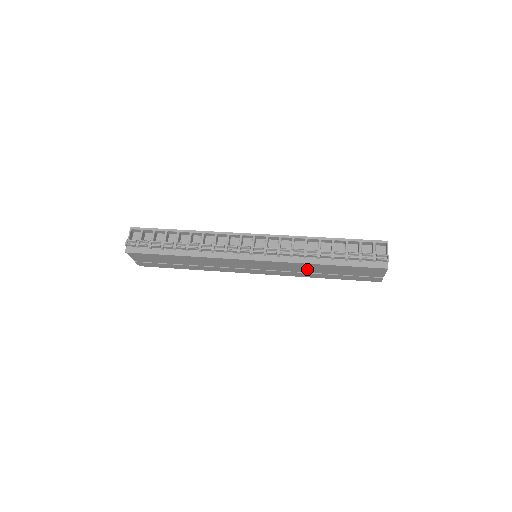
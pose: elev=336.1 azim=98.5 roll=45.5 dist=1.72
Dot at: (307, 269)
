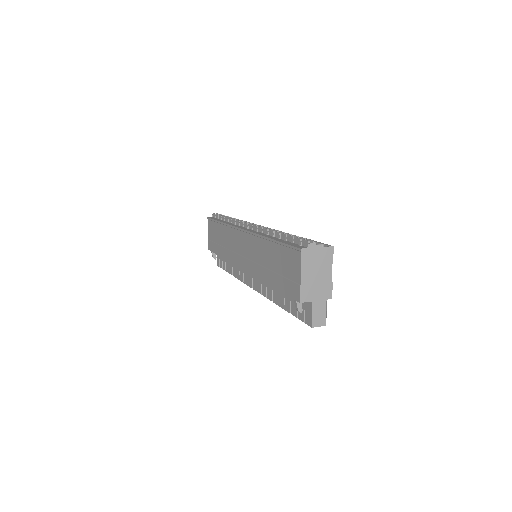
Dot at: (263, 255)
